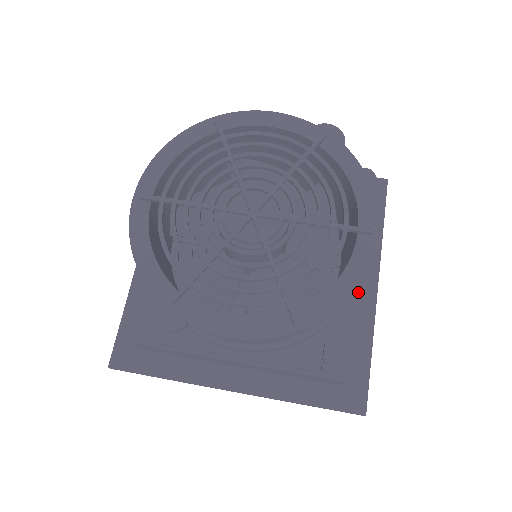
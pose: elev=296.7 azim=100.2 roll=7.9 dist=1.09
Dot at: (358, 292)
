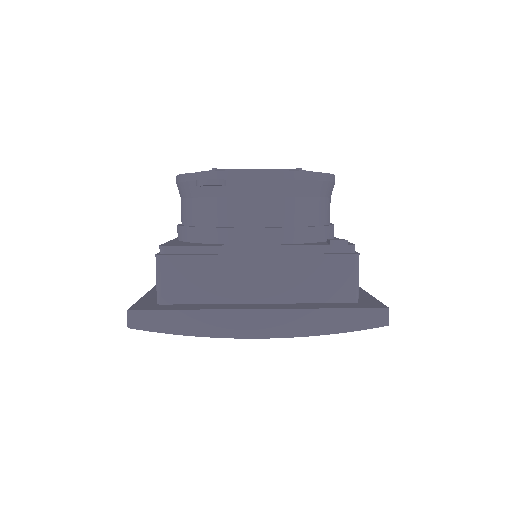
Dot at: occluded
